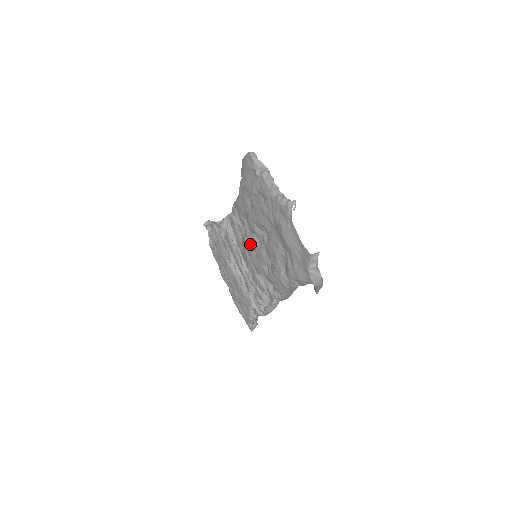
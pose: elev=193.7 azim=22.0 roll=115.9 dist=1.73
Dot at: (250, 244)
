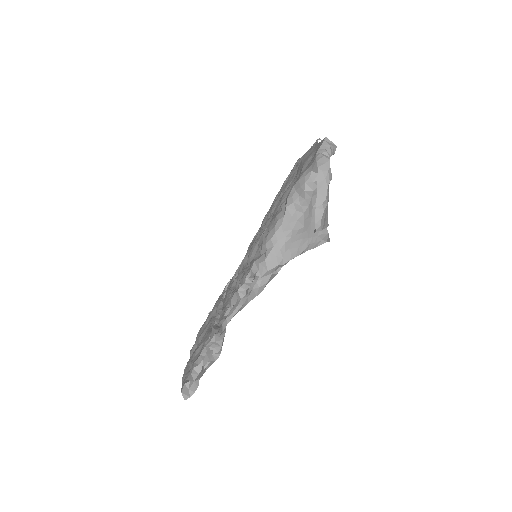
Dot at: (257, 235)
